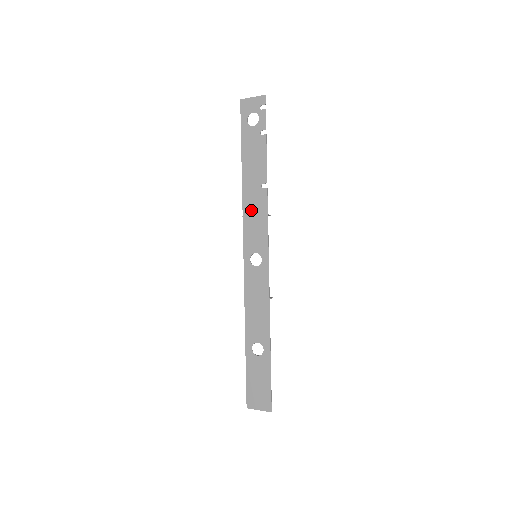
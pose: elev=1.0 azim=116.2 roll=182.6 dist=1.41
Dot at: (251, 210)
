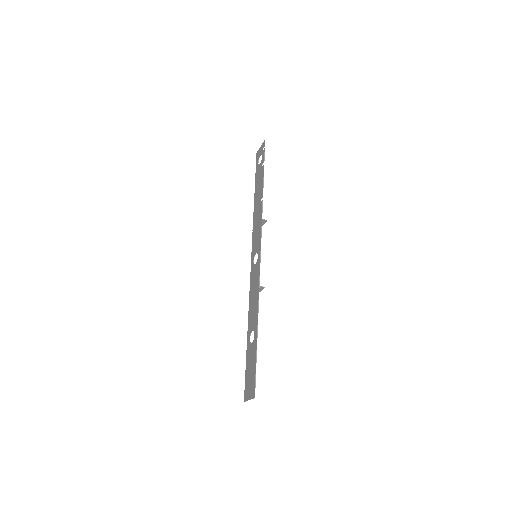
Dot at: (256, 222)
